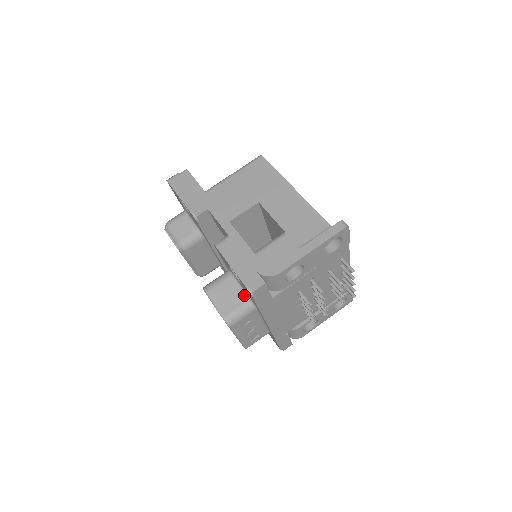
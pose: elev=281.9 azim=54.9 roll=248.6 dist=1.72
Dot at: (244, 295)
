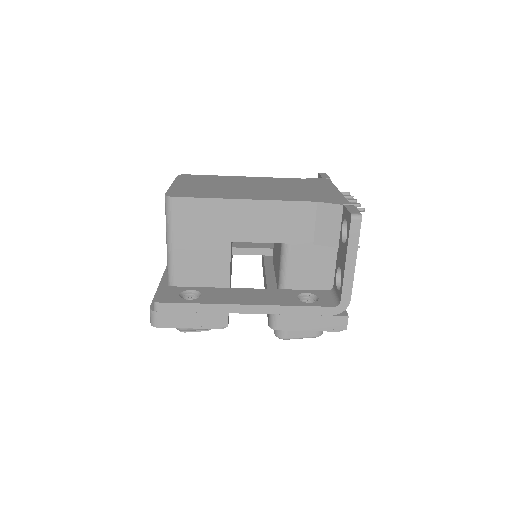
Dot at: occluded
